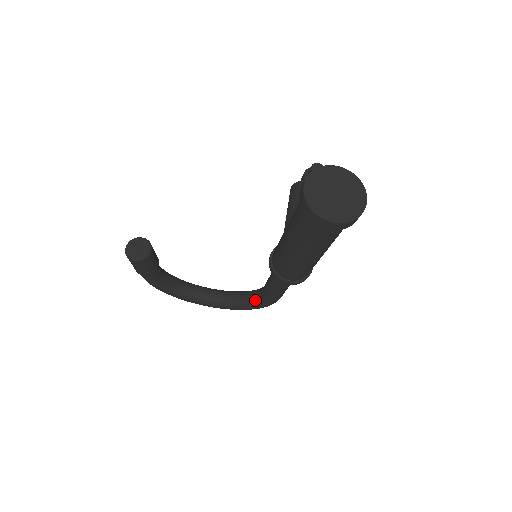
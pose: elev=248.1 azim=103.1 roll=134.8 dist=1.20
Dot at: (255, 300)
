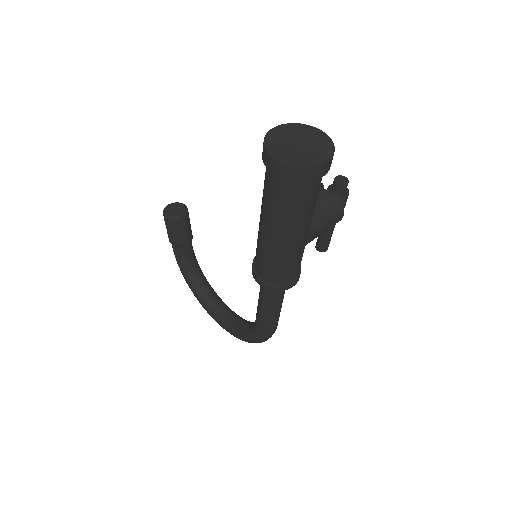
Dot at: (250, 327)
